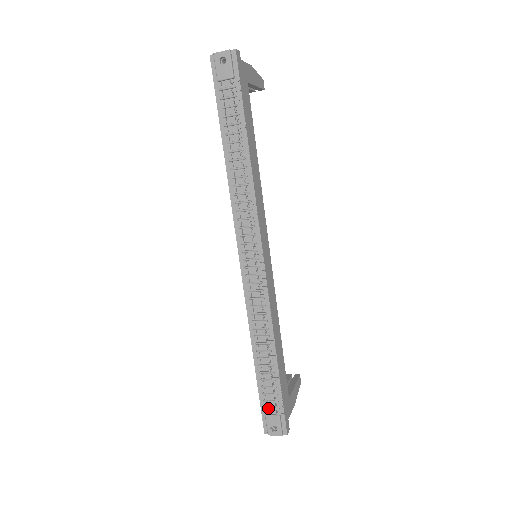
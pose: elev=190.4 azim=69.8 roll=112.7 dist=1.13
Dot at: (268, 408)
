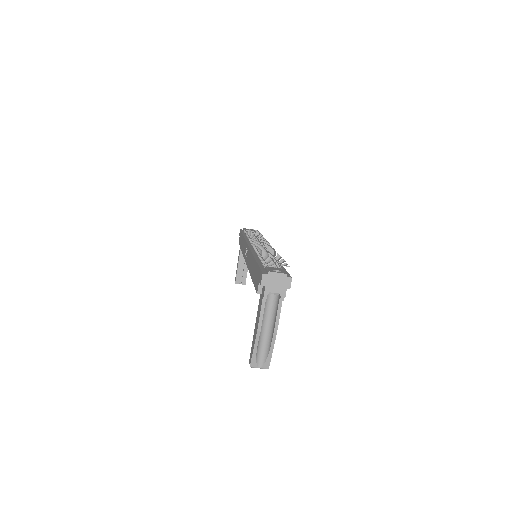
Dot at: (269, 266)
